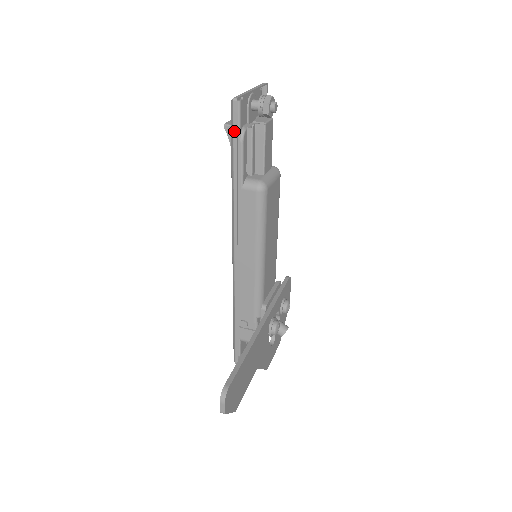
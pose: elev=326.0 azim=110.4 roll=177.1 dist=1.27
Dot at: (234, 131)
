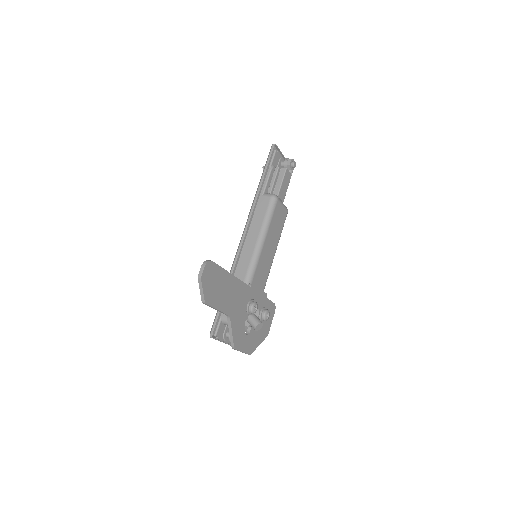
Dot at: (268, 159)
